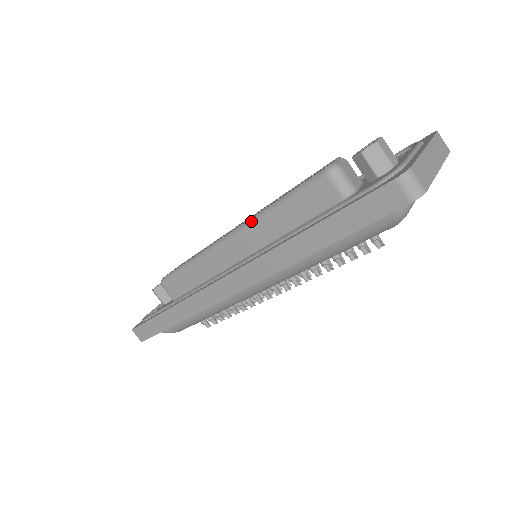
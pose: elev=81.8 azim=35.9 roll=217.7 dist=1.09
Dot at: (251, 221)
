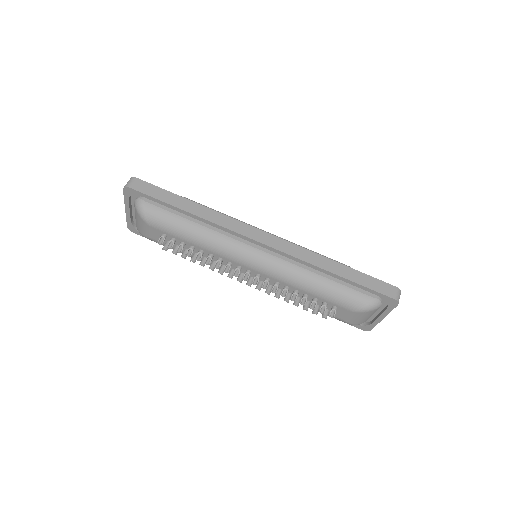
Dot at: (291, 242)
